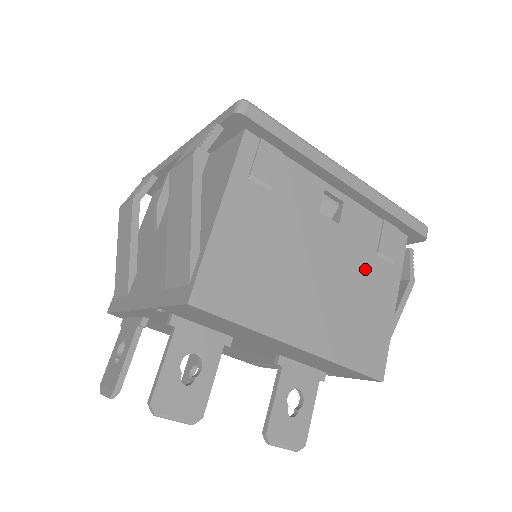
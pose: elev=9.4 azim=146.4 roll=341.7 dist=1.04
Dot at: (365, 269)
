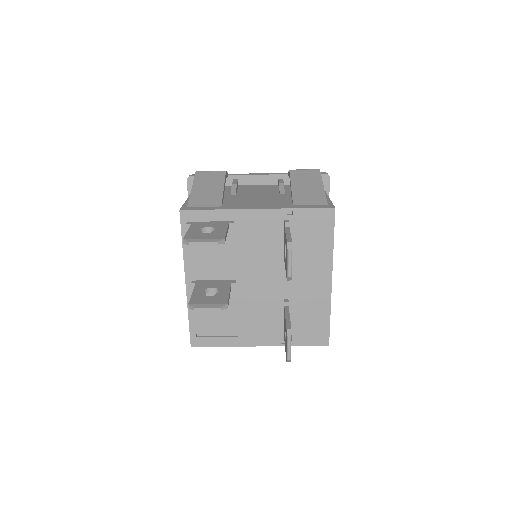
Dot at: occluded
